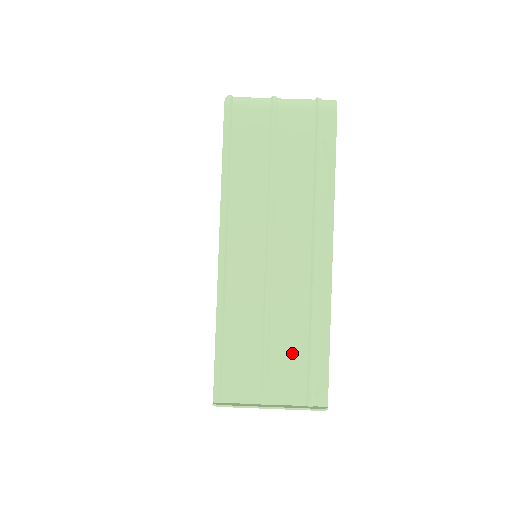
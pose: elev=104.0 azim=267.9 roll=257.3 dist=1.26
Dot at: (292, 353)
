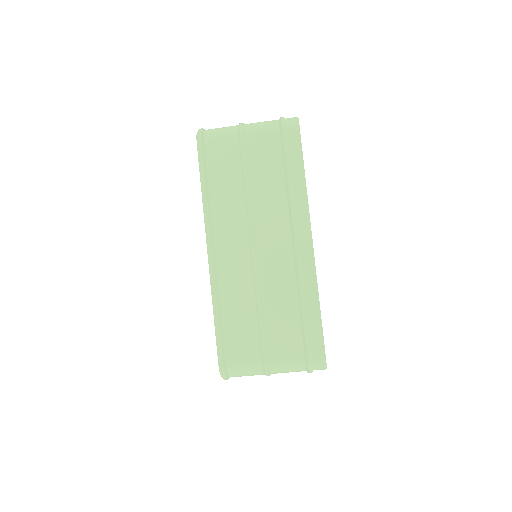
Dot at: occluded
